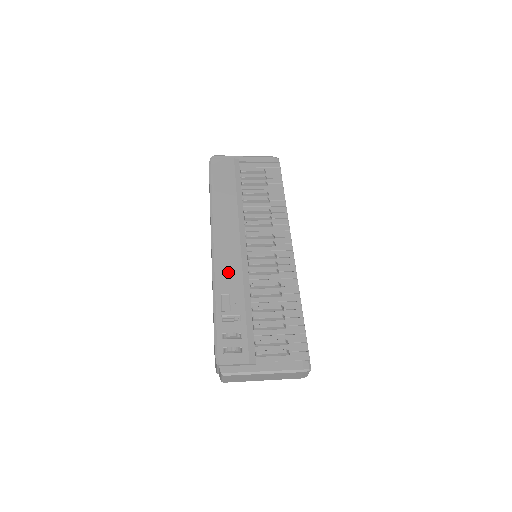
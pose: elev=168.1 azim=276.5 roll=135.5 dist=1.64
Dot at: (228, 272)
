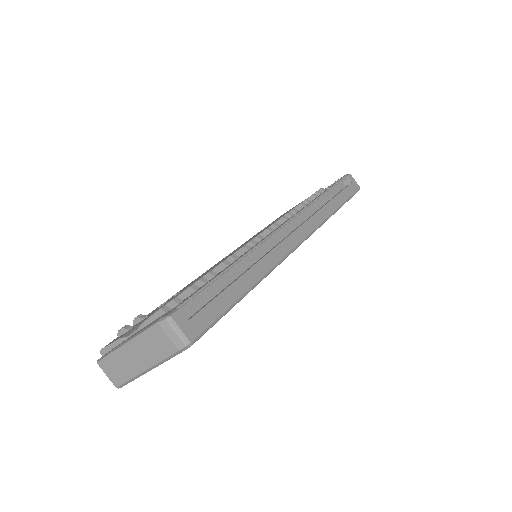
Dot at: occluded
